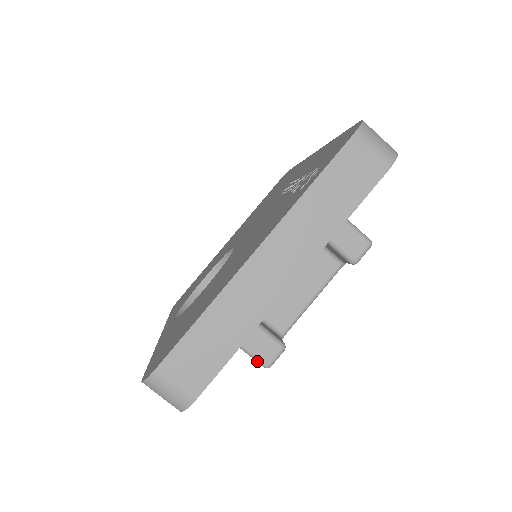
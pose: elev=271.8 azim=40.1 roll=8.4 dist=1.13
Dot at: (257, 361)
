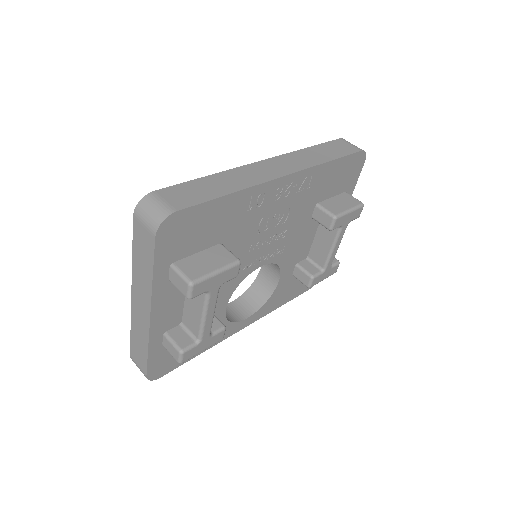
Dot at: (175, 358)
